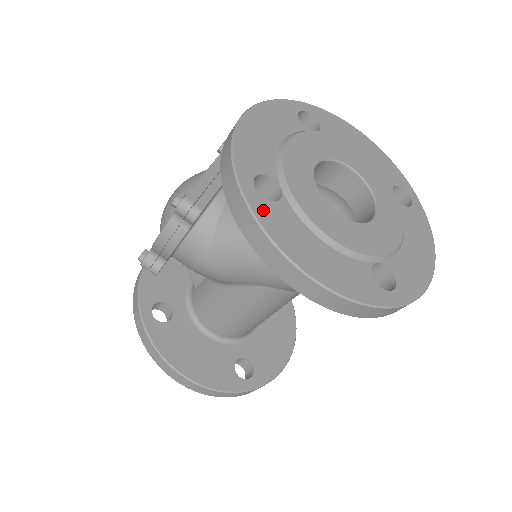
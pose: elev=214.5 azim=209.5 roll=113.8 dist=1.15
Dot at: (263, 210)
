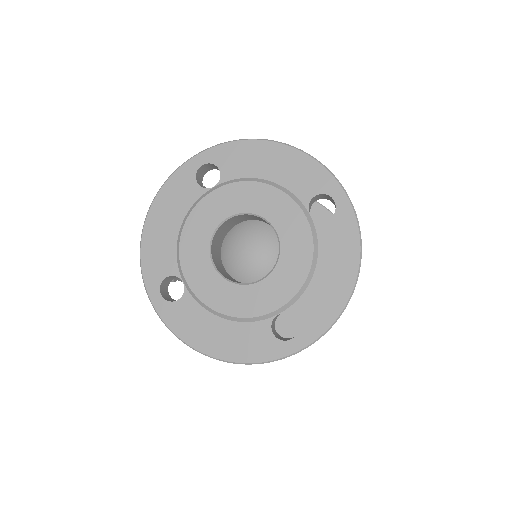
Dot at: (170, 314)
